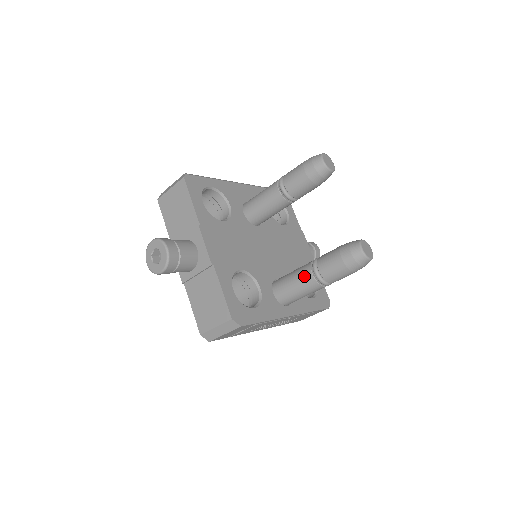
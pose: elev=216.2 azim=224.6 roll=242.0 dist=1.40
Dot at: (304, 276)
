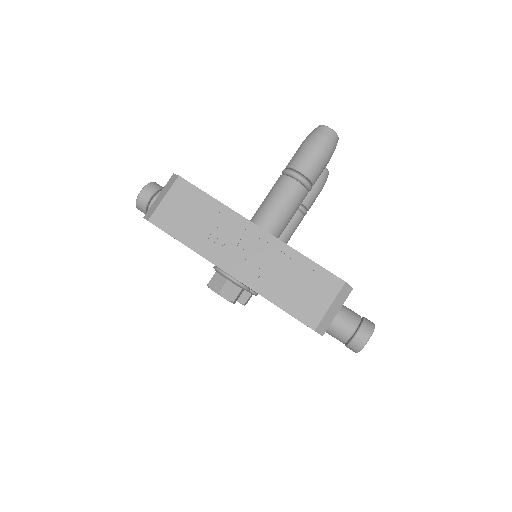
Dot at: occluded
